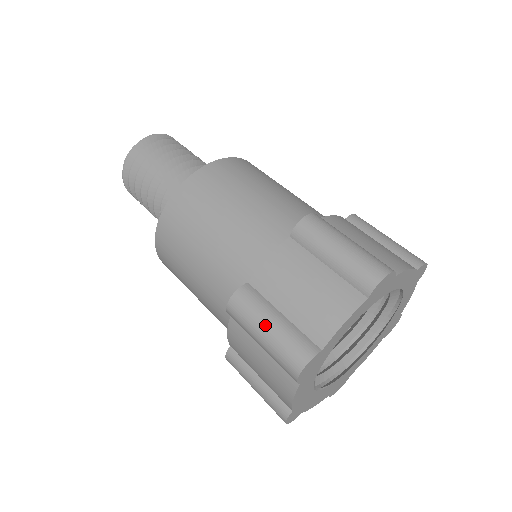
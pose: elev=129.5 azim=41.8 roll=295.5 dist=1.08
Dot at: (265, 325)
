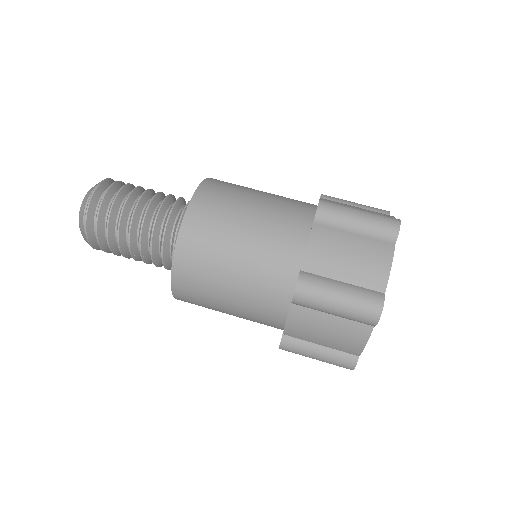
Dot at: (336, 295)
